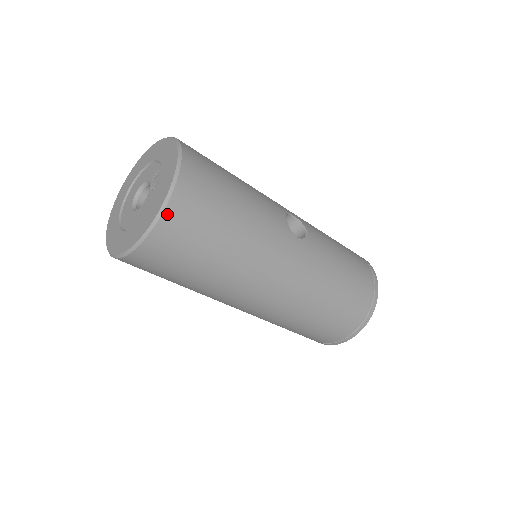
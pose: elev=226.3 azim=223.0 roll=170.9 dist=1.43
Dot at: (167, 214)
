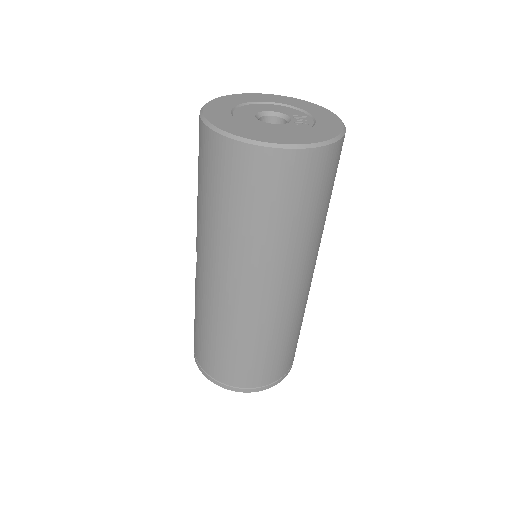
Dot at: (319, 151)
